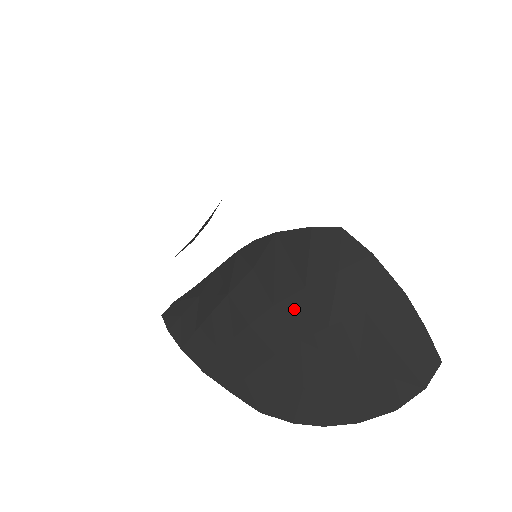
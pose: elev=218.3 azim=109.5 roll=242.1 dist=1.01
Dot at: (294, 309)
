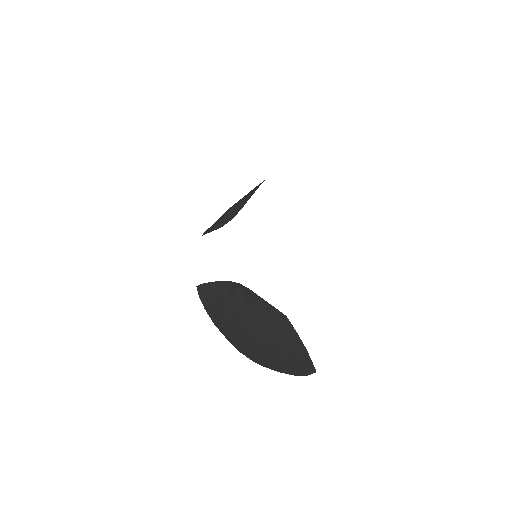
Dot at: (259, 331)
